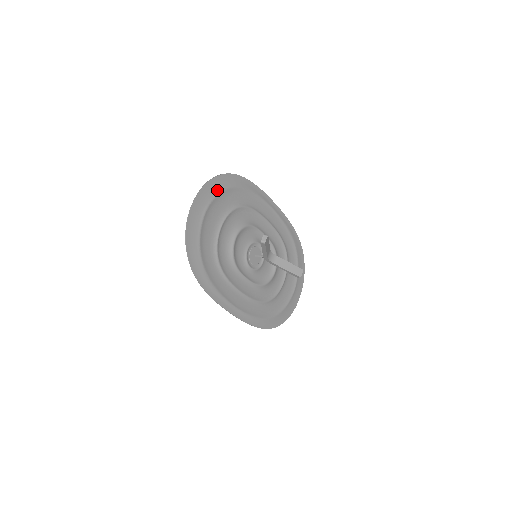
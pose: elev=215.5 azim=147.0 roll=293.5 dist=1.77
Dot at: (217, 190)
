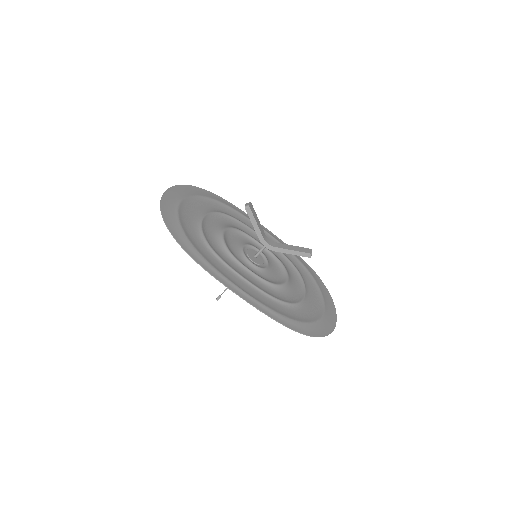
Dot at: (191, 193)
